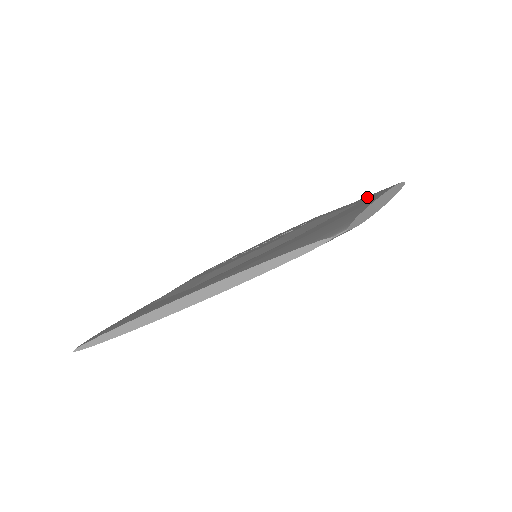
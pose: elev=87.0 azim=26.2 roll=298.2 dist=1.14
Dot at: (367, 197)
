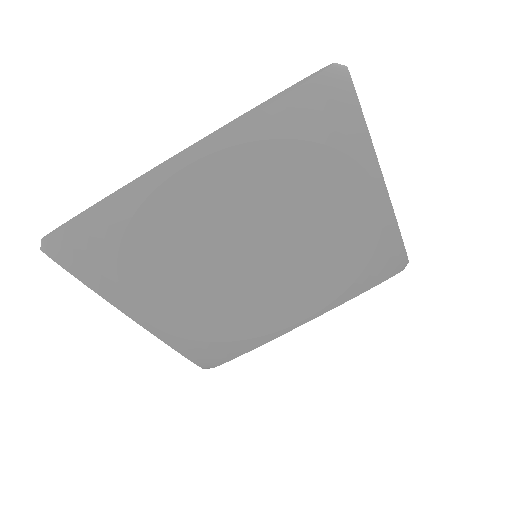
Dot at: occluded
